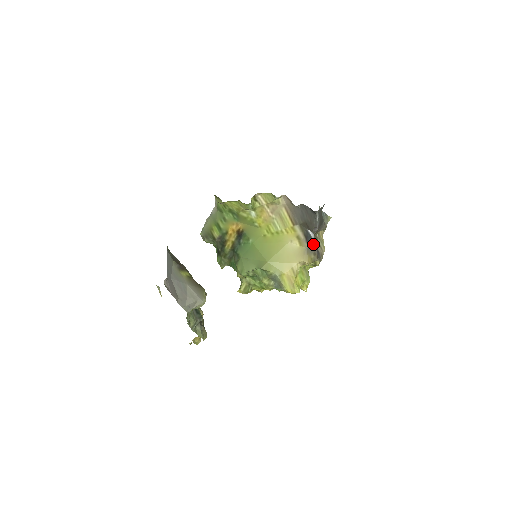
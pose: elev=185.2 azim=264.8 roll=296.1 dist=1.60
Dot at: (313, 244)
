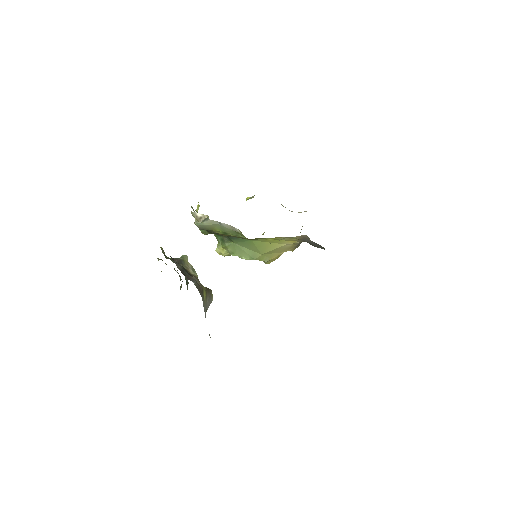
Dot at: occluded
